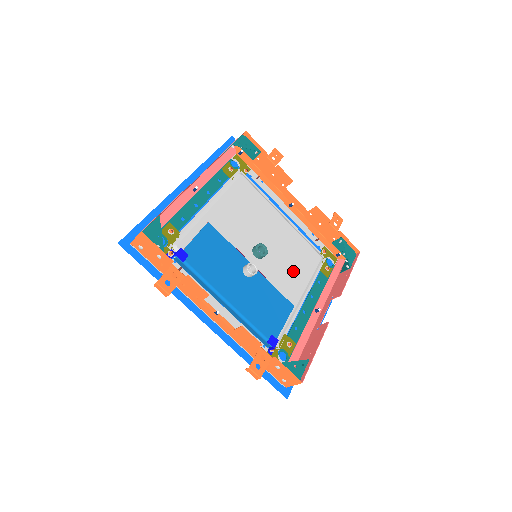
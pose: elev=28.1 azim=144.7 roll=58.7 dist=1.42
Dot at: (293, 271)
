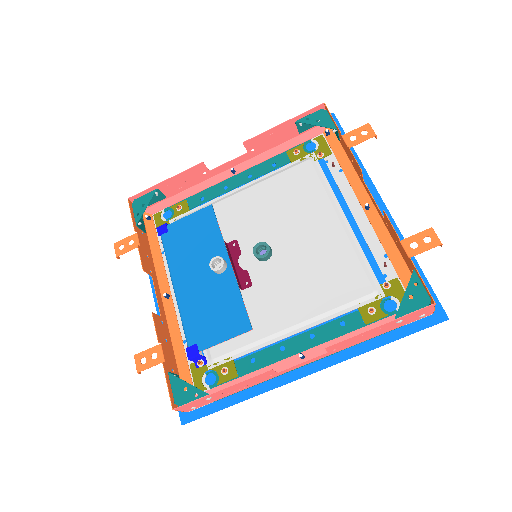
Dot at: (301, 291)
